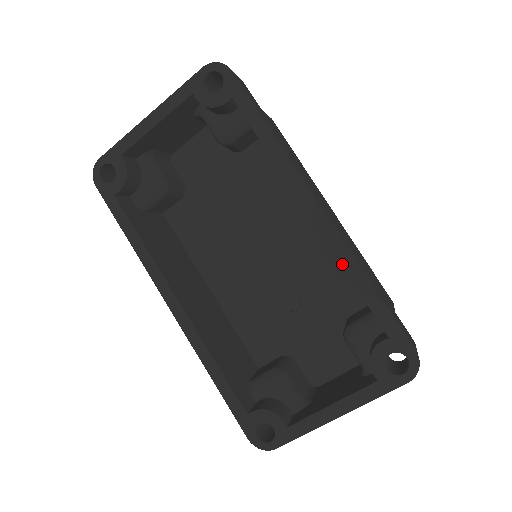
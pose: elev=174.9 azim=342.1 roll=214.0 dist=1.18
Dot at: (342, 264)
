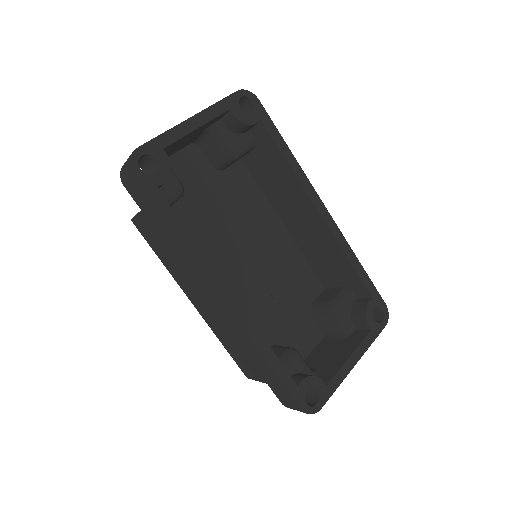
Dot at: (343, 249)
